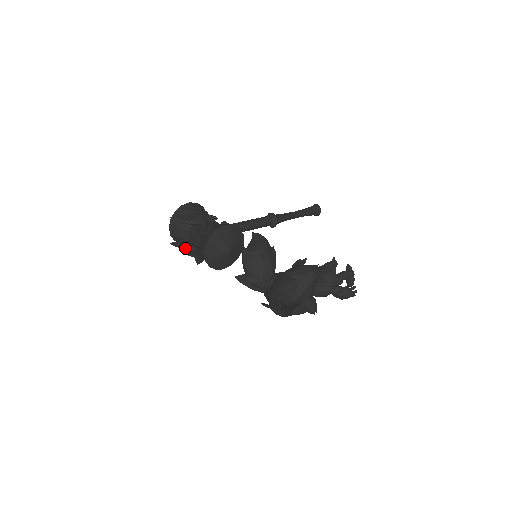
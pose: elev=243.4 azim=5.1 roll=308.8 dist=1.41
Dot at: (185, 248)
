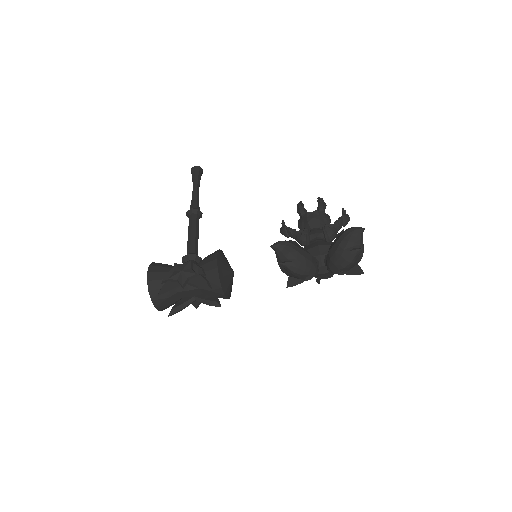
Dot at: occluded
